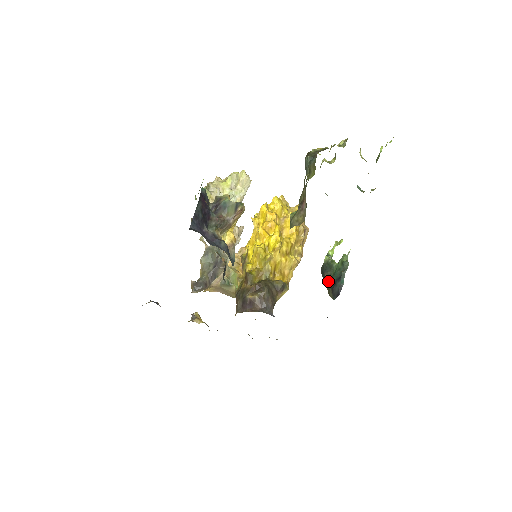
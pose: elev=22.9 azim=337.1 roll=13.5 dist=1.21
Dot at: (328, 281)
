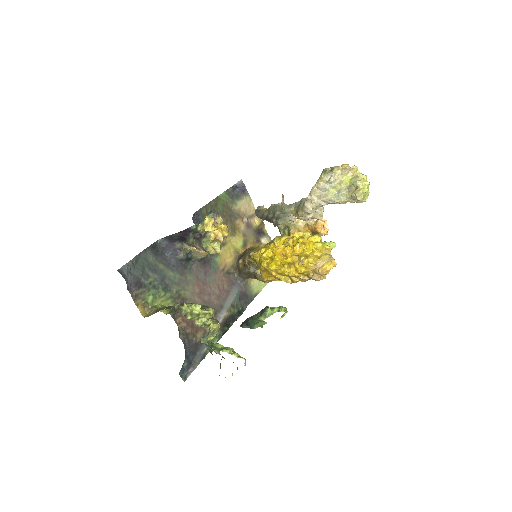
Dot at: (254, 315)
